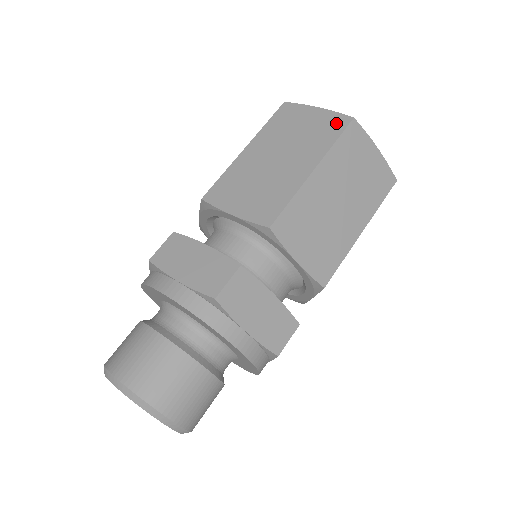
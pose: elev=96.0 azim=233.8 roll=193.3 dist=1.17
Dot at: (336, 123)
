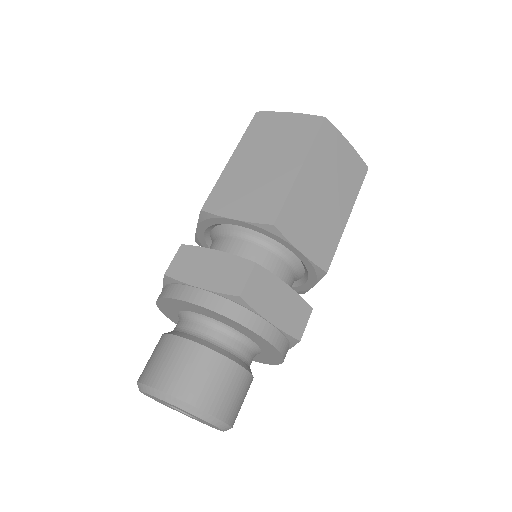
Dot at: (310, 124)
